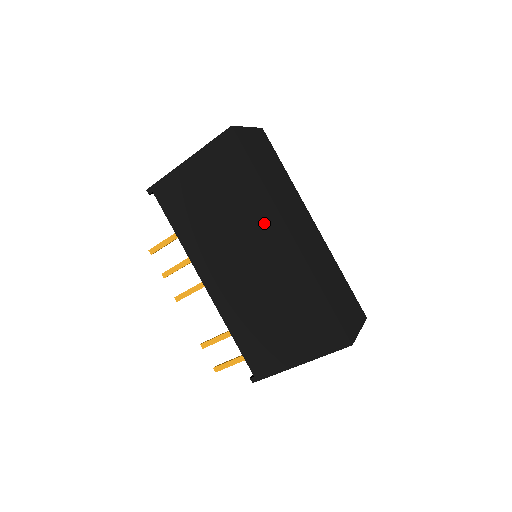
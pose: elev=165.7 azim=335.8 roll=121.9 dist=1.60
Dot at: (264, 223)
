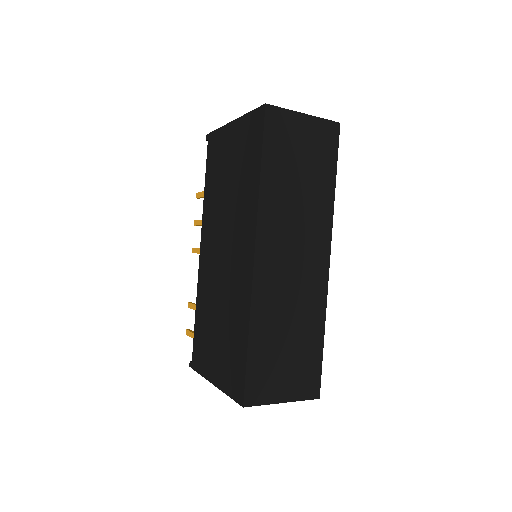
Dot at: (245, 226)
